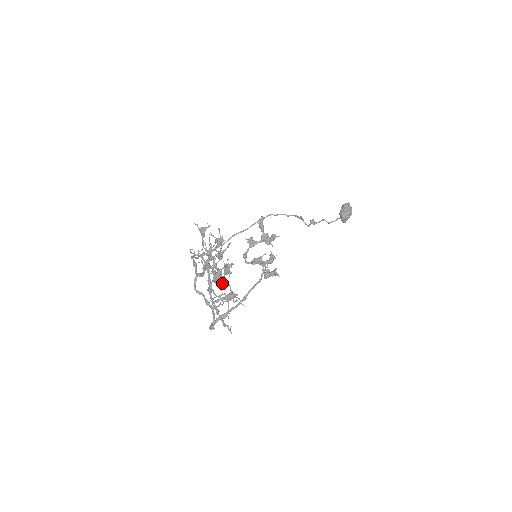
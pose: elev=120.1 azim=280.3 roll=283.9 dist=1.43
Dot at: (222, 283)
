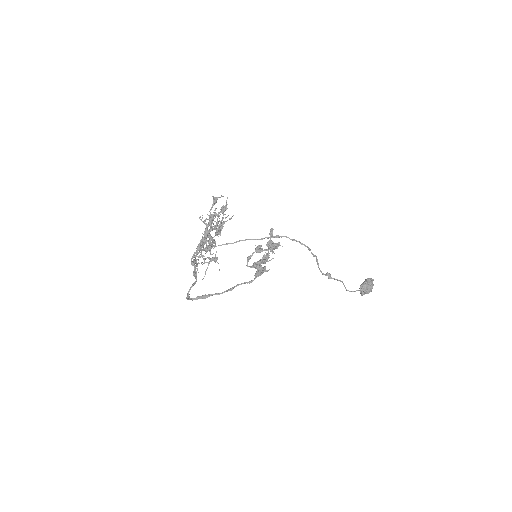
Dot at: (210, 241)
